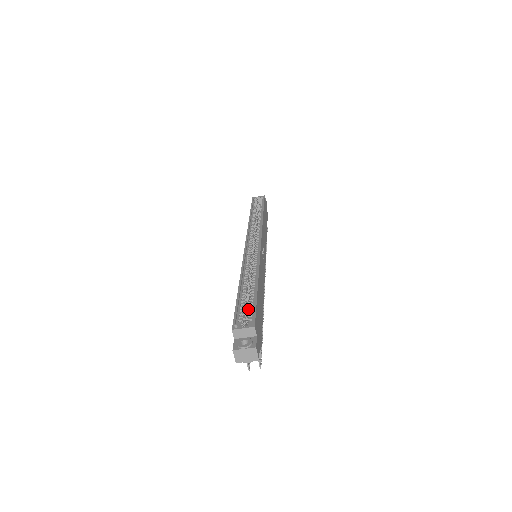
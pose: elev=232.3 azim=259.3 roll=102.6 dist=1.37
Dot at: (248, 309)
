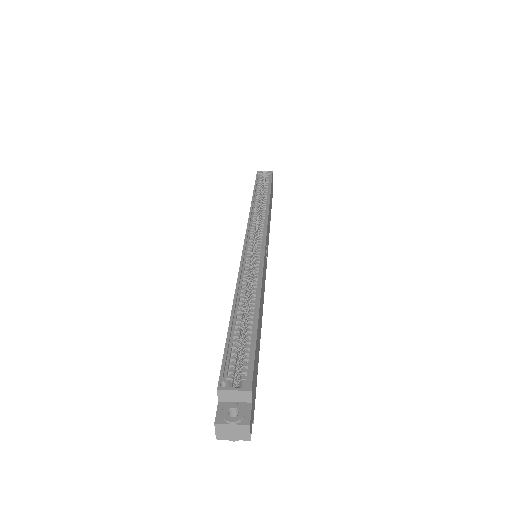
Dot at: (242, 350)
